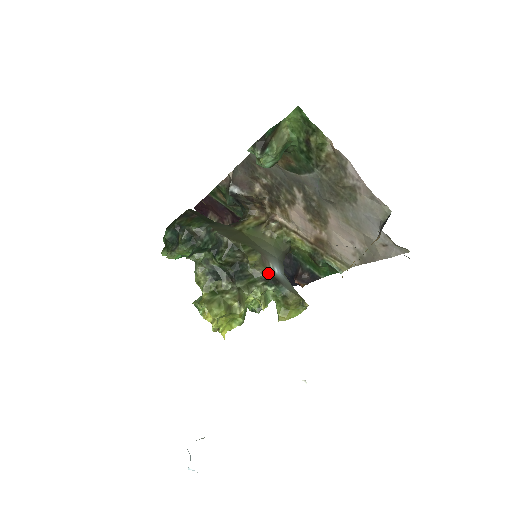
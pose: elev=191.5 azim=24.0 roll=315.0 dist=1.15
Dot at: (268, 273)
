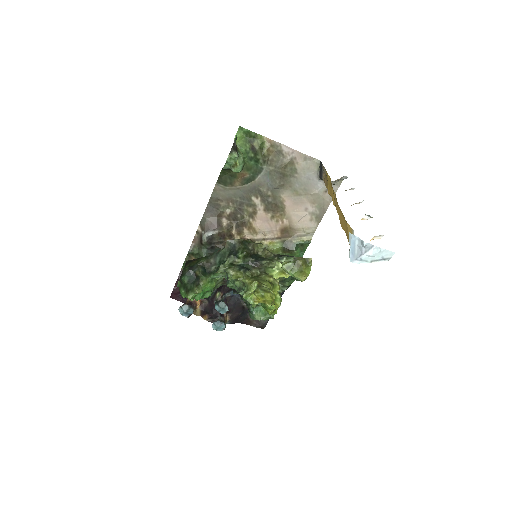
Dot at: (274, 254)
